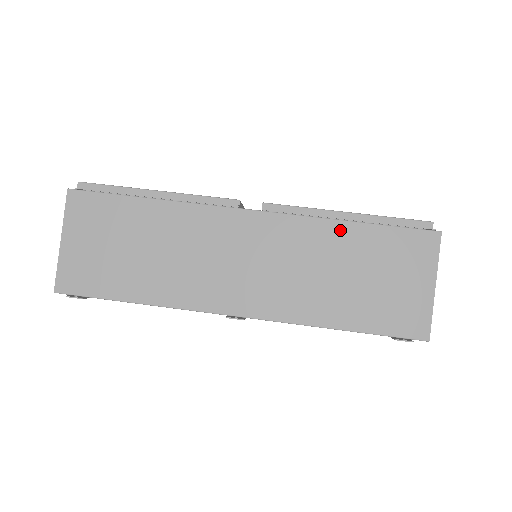
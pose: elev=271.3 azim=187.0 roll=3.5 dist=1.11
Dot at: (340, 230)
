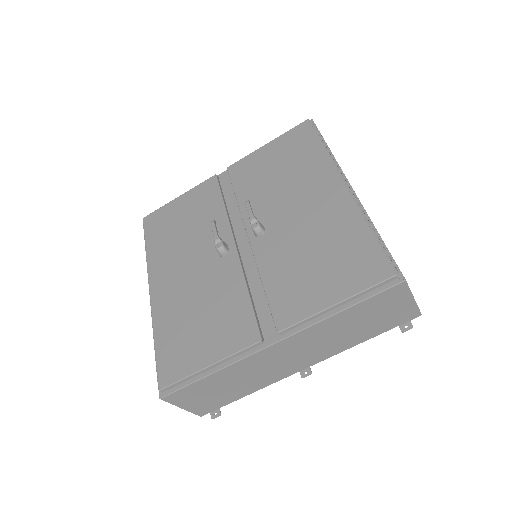
Dot at: (338, 318)
